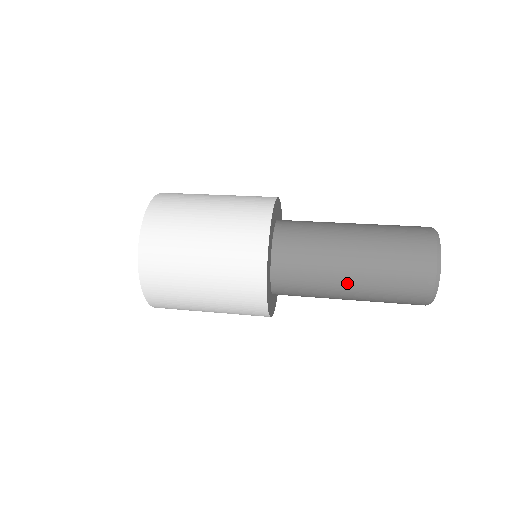
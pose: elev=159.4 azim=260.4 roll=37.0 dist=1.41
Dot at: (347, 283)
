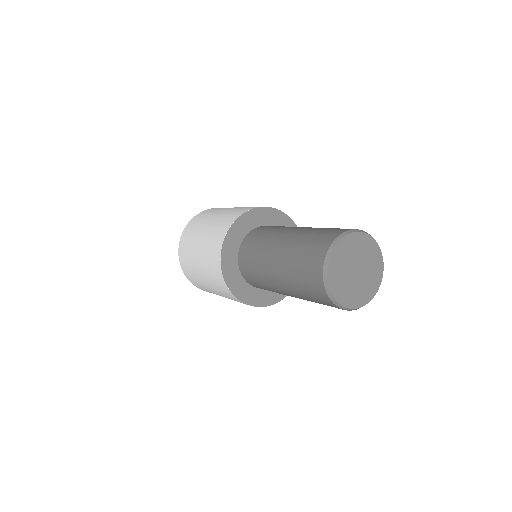
Dot at: (280, 241)
